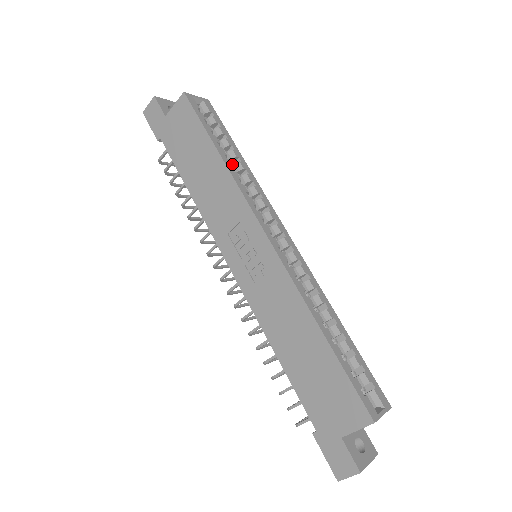
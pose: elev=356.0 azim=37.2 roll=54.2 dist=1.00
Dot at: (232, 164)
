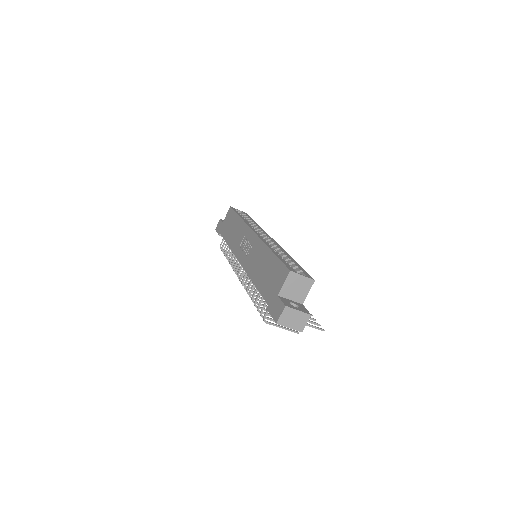
Dot at: occluded
